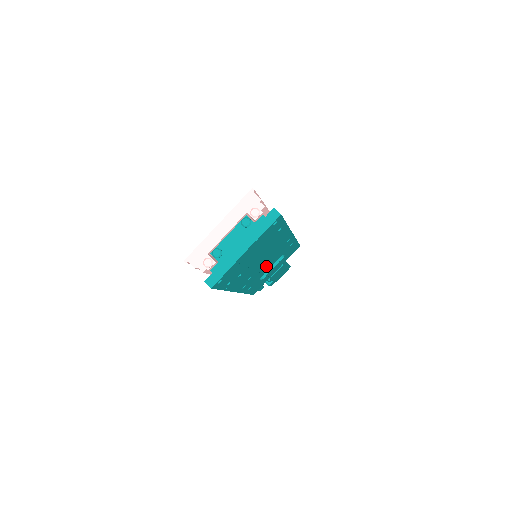
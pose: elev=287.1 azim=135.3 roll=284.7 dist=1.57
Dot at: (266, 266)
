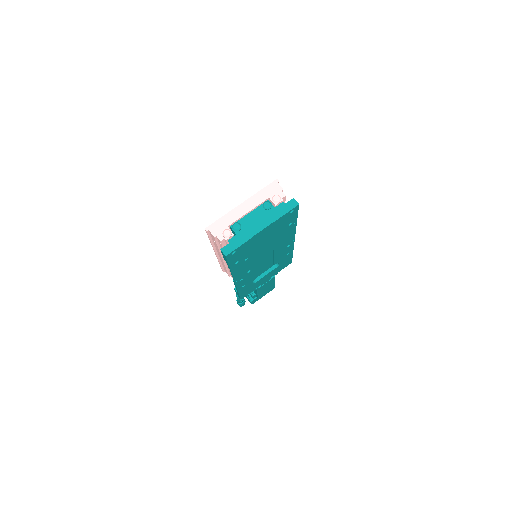
Dot at: (263, 267)
